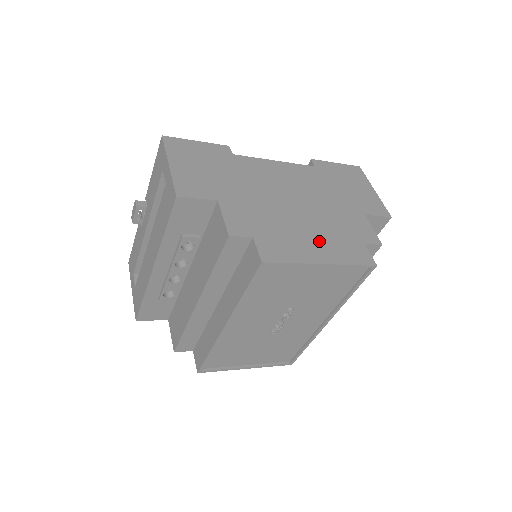
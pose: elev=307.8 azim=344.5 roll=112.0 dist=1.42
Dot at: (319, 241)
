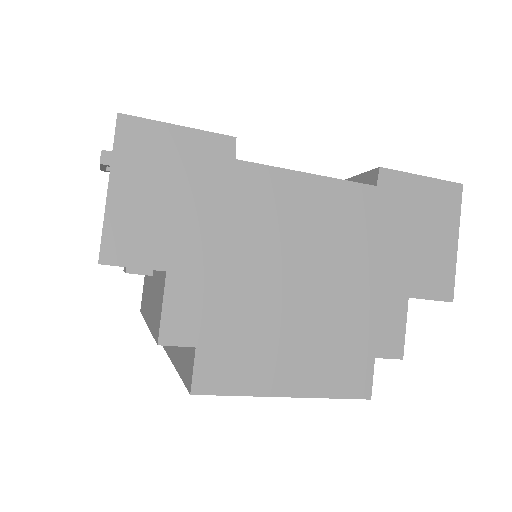
Dot at: (301, 354)
